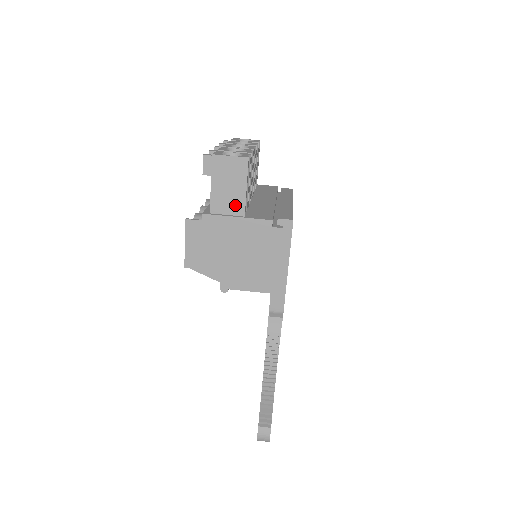
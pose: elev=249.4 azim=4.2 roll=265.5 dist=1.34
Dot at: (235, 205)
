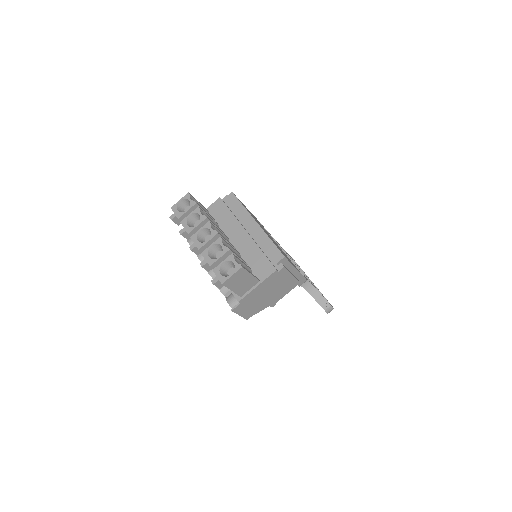
Dot at: (251, 283)
